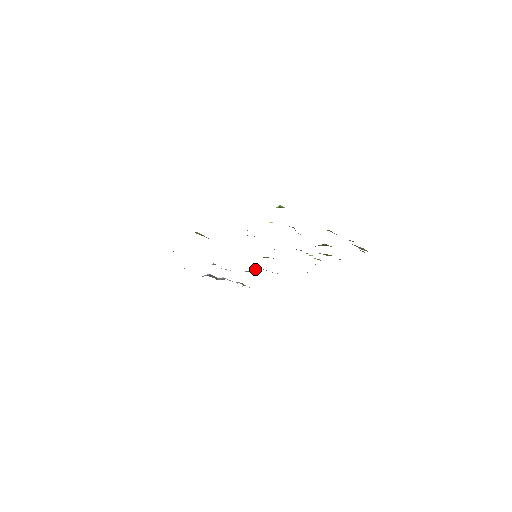
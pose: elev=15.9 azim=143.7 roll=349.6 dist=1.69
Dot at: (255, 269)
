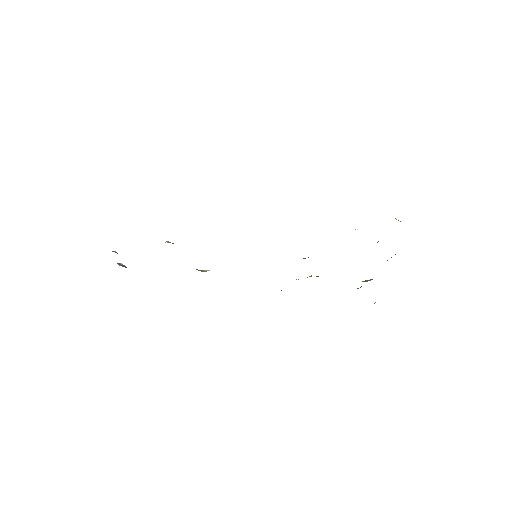
Dot at: occluded
